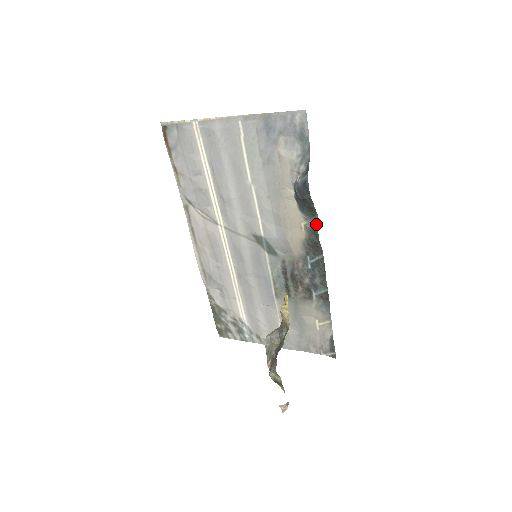
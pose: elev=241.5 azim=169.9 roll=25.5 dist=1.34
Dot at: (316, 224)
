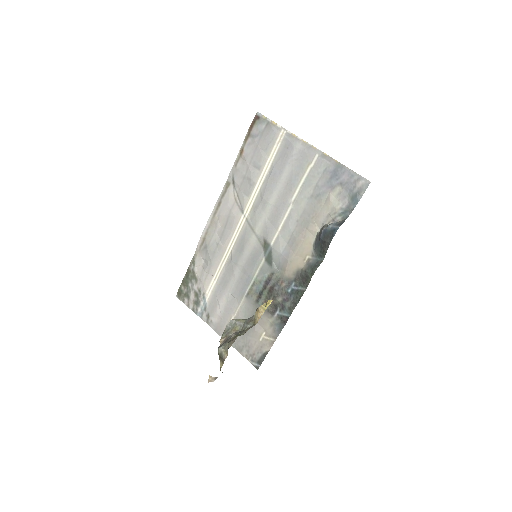
Dot at: (318, 264)
